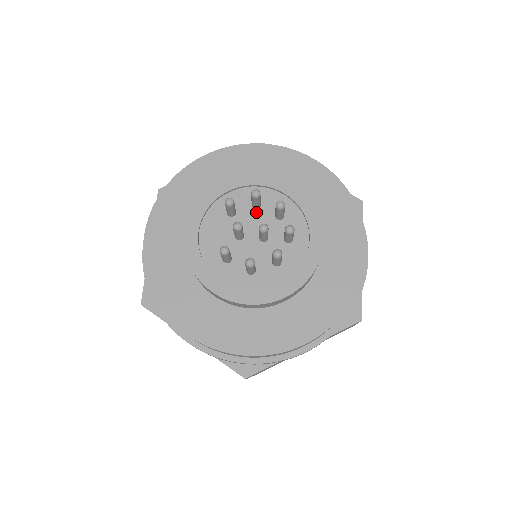
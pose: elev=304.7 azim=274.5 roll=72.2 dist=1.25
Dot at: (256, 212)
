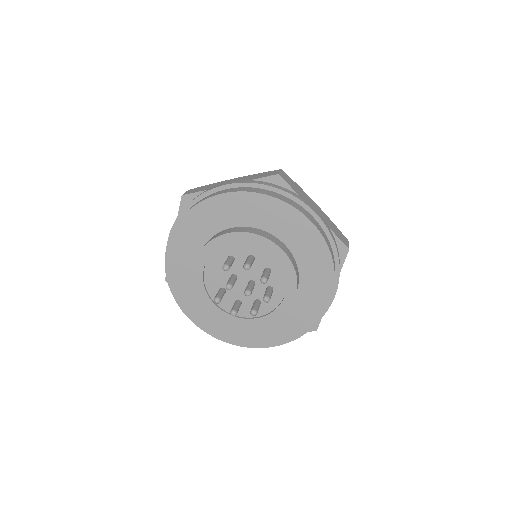
Dot at: occluded
